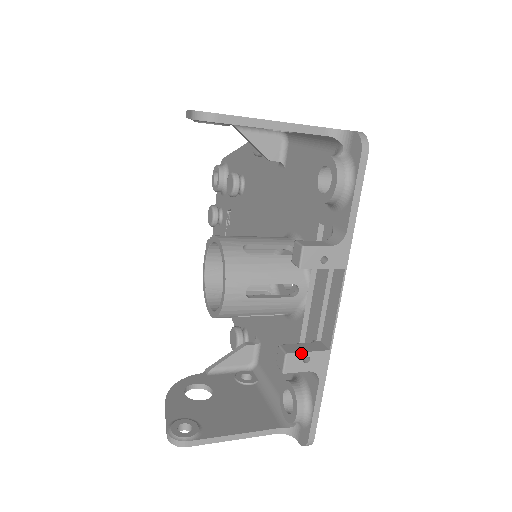
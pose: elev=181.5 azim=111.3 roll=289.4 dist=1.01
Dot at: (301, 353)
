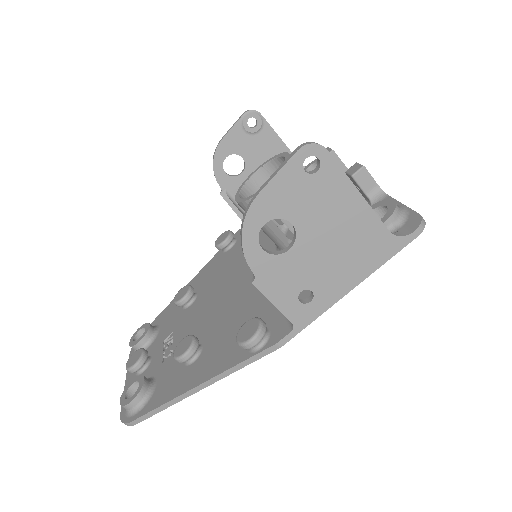
Dot at: occluded
